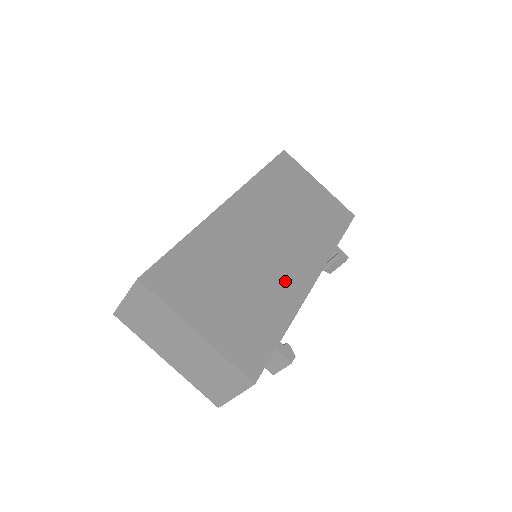
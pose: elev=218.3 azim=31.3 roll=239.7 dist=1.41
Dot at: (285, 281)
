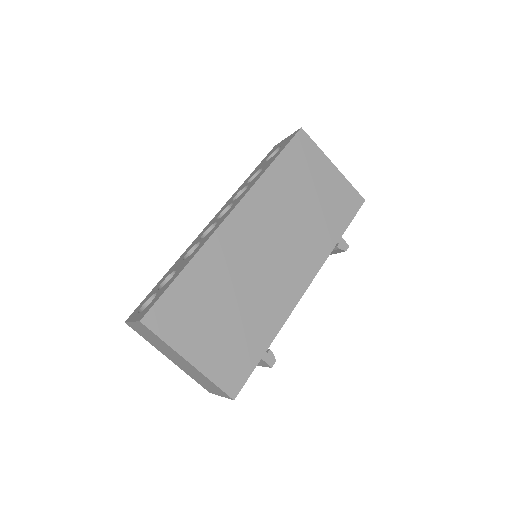
Dot at: (276, 296)
